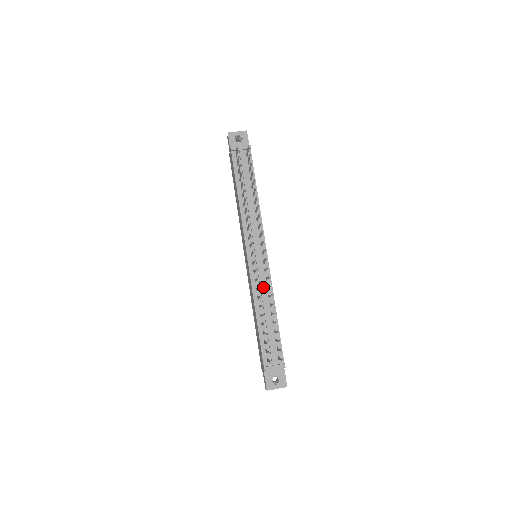
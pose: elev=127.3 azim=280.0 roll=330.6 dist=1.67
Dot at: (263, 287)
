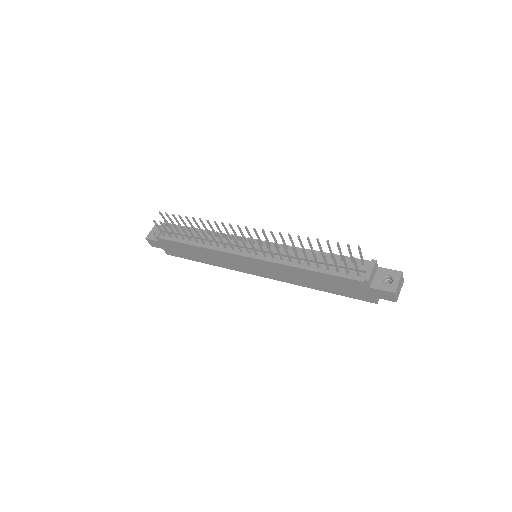
Dot at: (283, 252)
